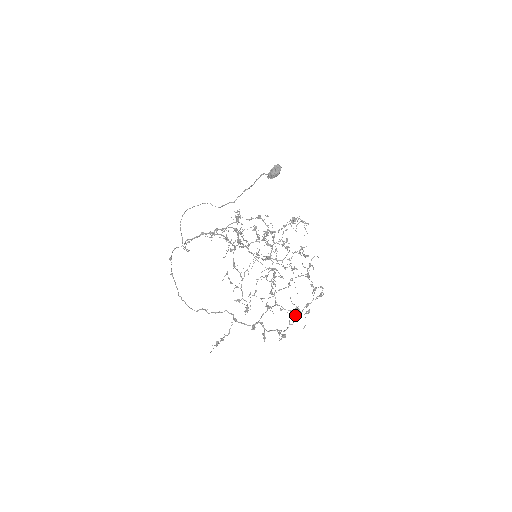
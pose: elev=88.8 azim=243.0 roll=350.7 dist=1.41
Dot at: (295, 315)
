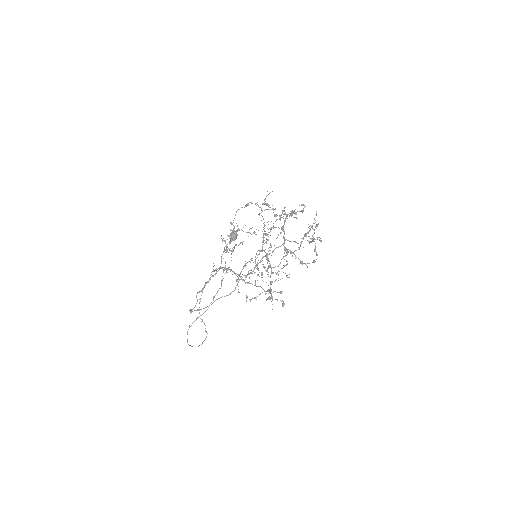
Dot at: (301, 205)
